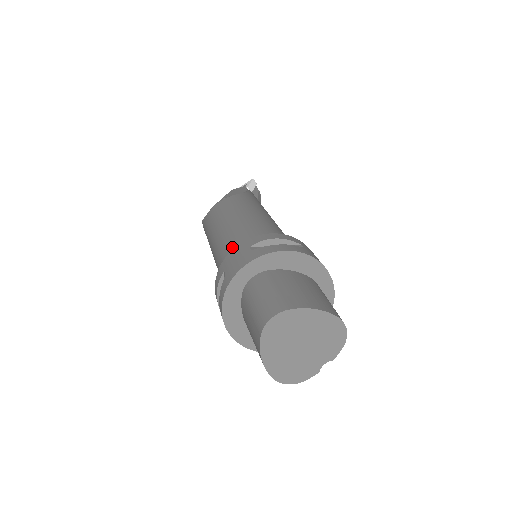
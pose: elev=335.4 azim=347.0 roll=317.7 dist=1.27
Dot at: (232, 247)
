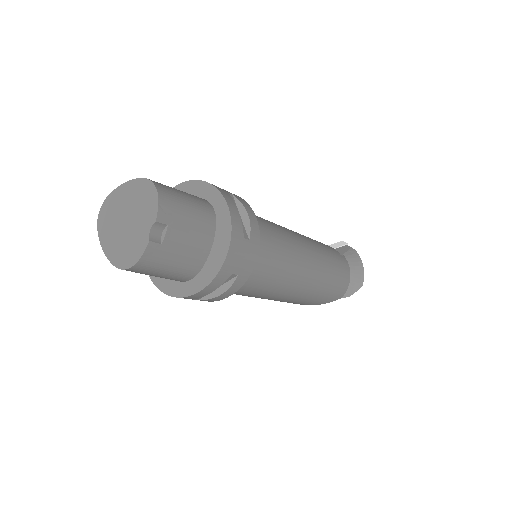
Dot at: occluded
